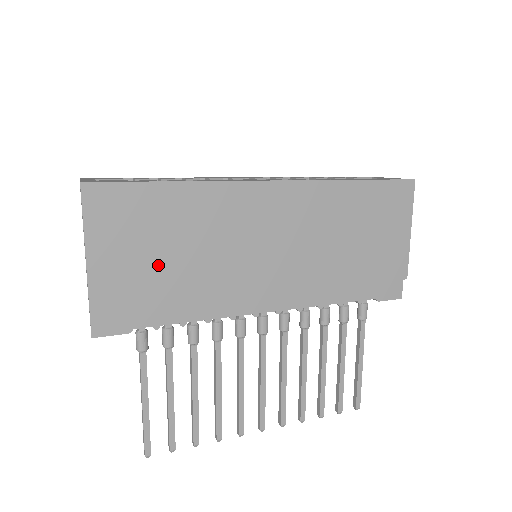
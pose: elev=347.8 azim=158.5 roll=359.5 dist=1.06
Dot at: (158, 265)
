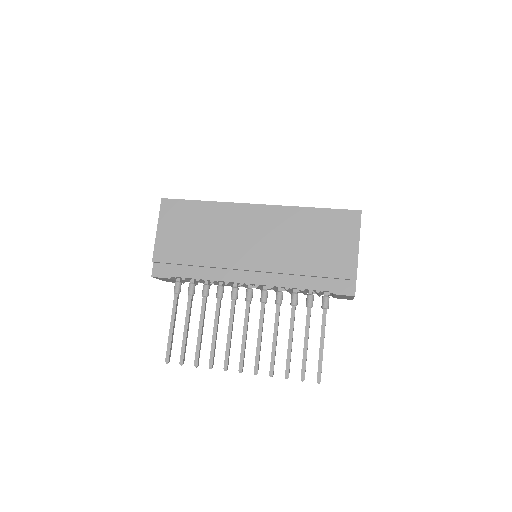
Dot at: (189, 242)
